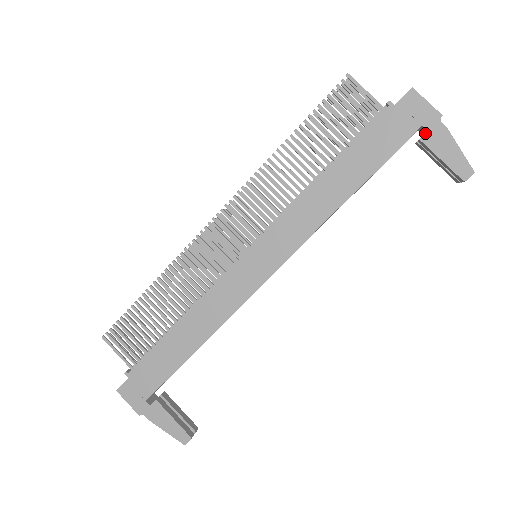
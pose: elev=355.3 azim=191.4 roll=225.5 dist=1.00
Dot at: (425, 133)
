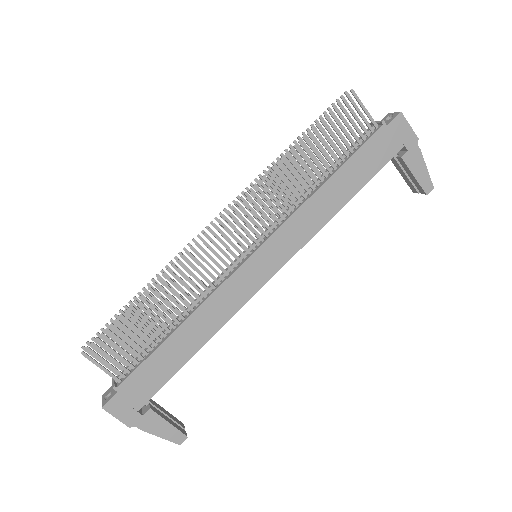
Dot at: (406, 153)
